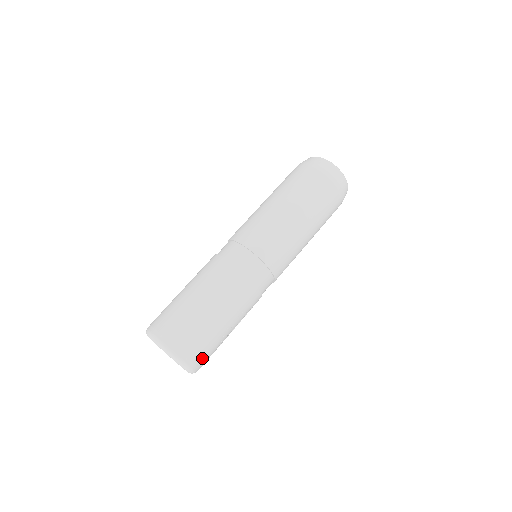
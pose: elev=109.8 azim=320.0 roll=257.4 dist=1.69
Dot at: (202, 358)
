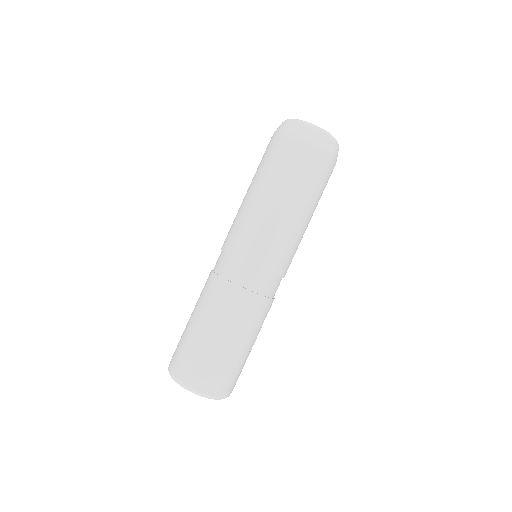
Dot at: (218, 382)
